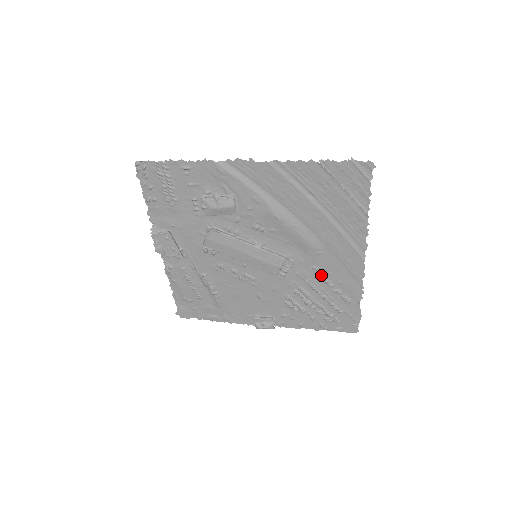
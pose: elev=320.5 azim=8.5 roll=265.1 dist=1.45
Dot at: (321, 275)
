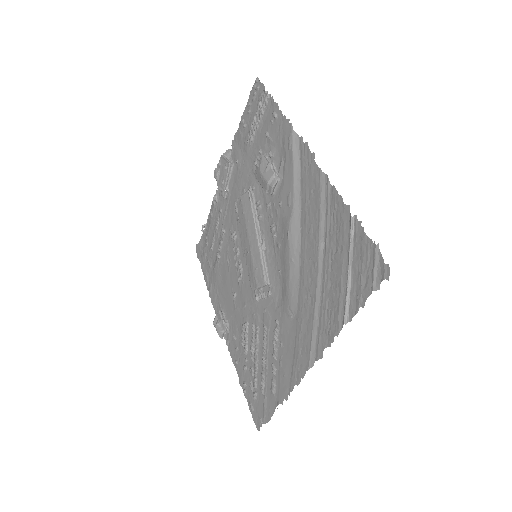
Dot at: (276, 336)
